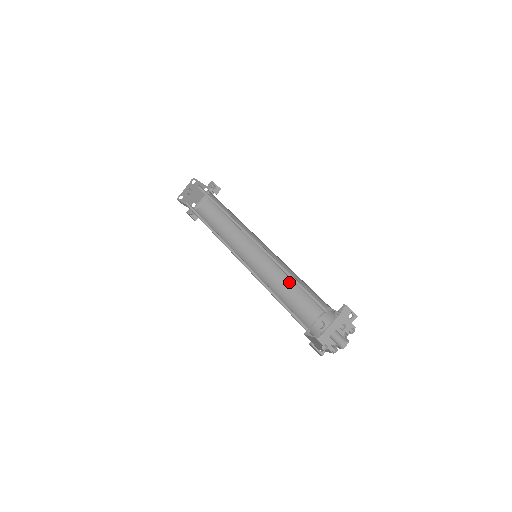
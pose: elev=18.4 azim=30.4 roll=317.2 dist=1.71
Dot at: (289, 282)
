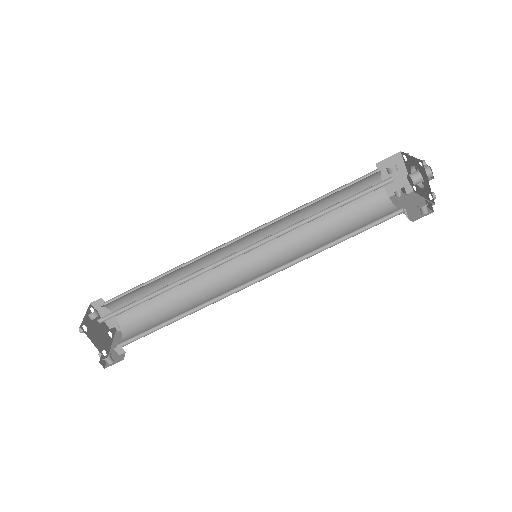
Dot at: (316, 245)
